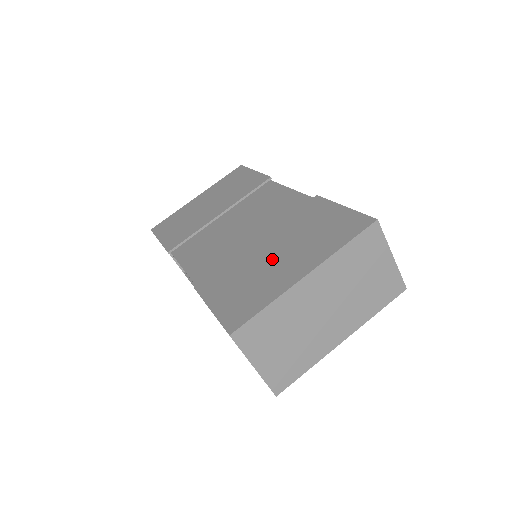
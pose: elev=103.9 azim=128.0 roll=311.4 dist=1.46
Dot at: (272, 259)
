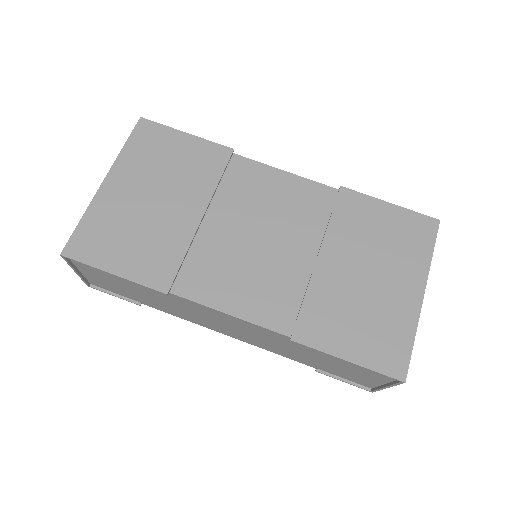
Dot at: (366, 281)
